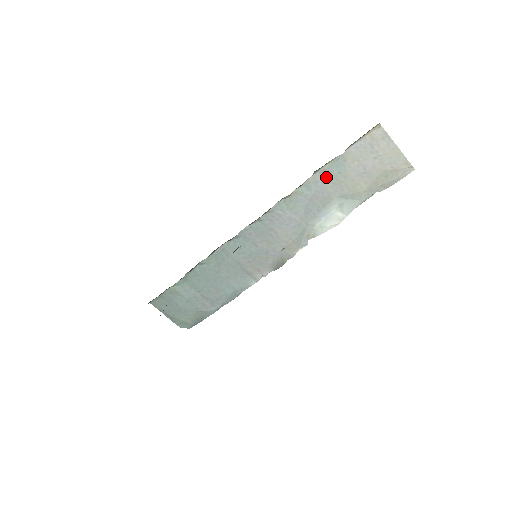
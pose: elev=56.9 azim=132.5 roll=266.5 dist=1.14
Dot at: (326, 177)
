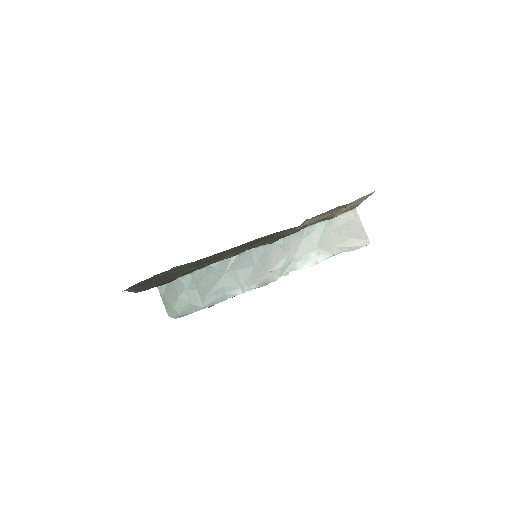
Dot at: (315, 231)
